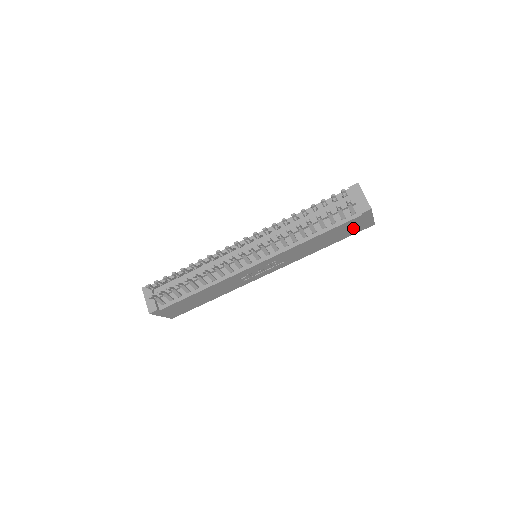
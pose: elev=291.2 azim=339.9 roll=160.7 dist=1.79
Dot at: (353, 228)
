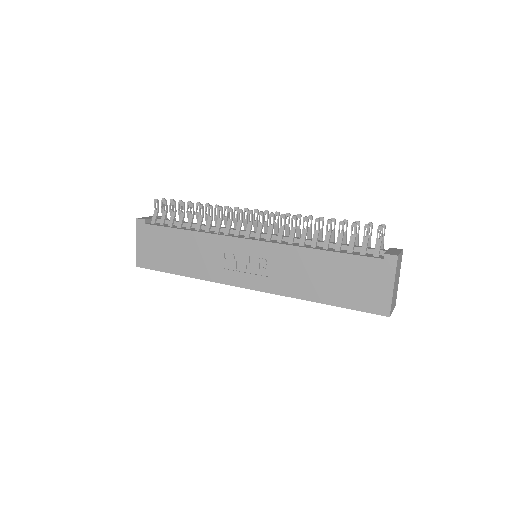
Dot at: (364, 289)
